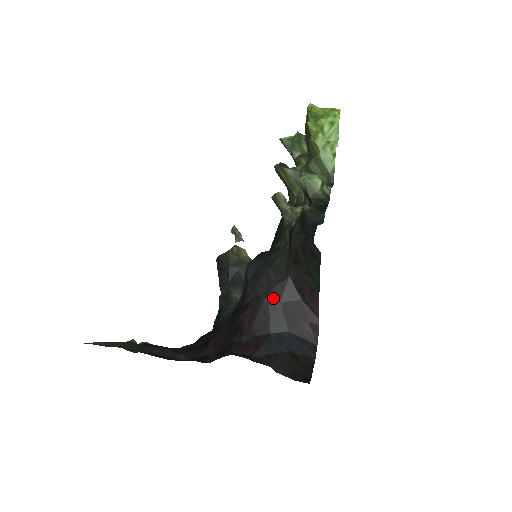
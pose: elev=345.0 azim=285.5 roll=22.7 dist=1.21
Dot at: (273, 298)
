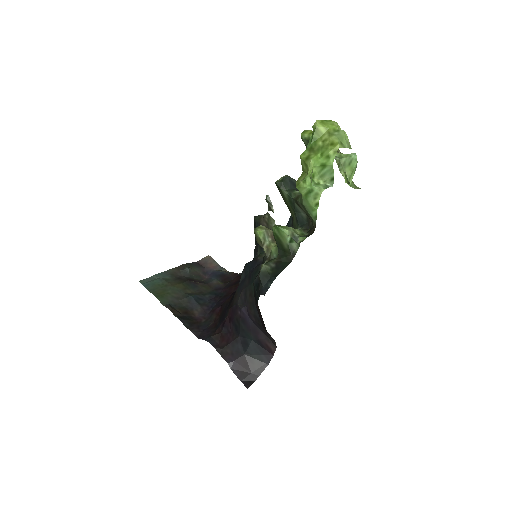
Dot at: (244, 313)
